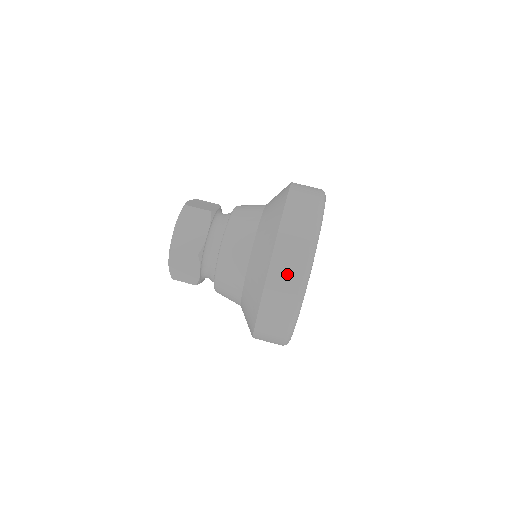
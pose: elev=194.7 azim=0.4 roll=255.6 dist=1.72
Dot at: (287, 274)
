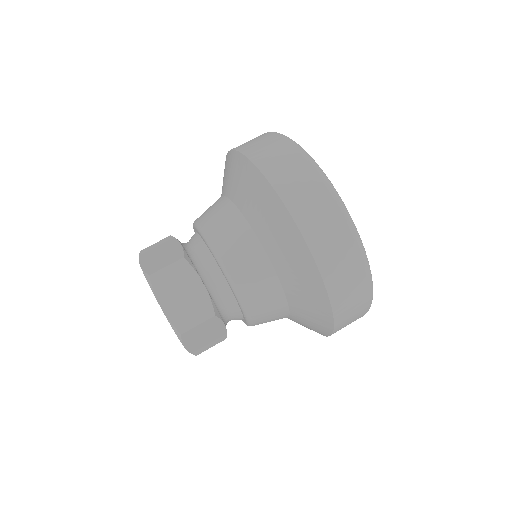
Dot at: (277, 155)
